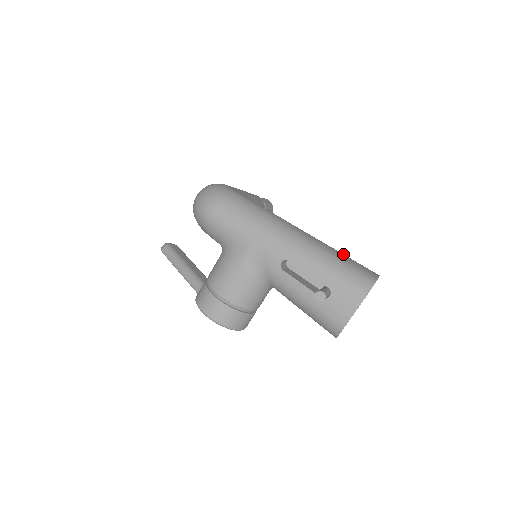
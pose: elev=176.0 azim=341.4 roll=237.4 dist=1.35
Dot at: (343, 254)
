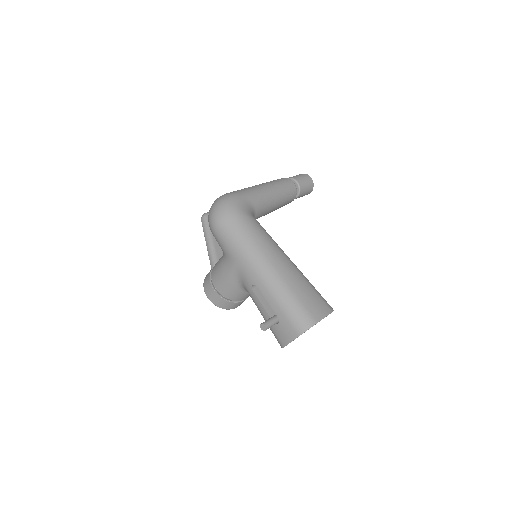
Dot at: (306, 288)
